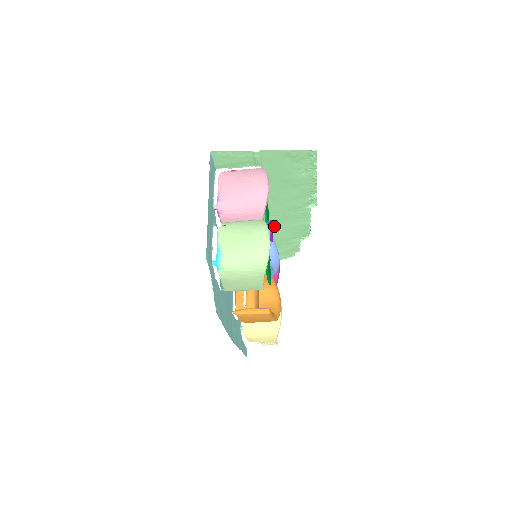
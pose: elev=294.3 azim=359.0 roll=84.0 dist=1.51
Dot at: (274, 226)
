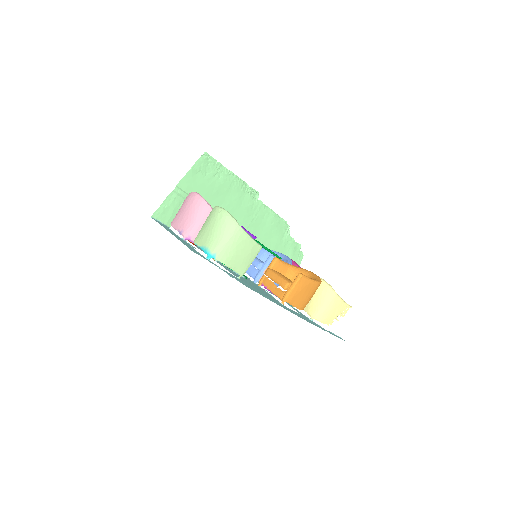
Dot at: (258, 240)
